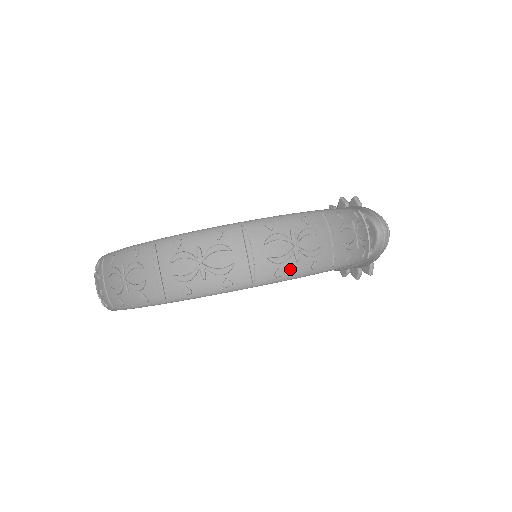
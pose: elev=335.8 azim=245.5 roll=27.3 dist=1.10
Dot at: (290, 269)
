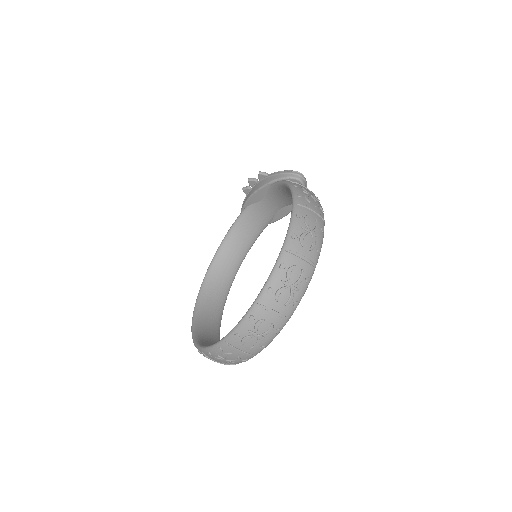
Dot at: (319, 243)
